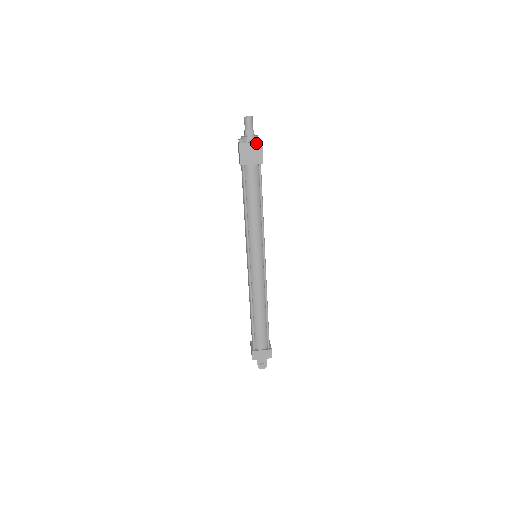
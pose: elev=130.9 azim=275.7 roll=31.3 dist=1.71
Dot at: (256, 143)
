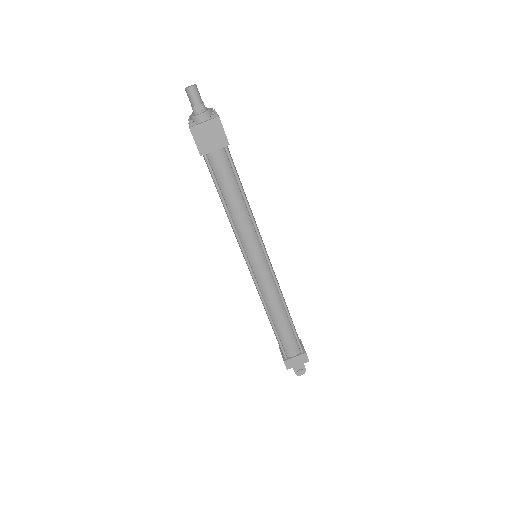
Dot at: (211, 120)
